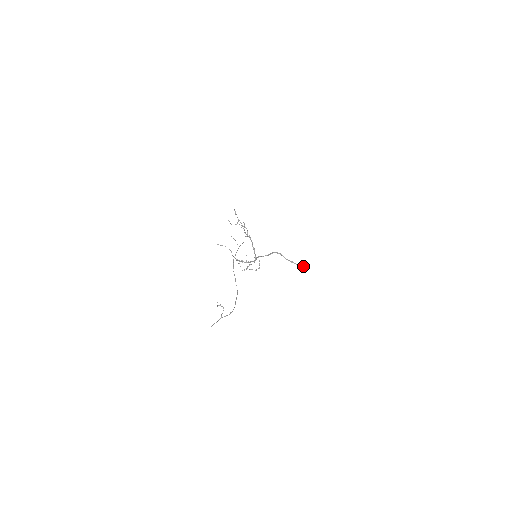
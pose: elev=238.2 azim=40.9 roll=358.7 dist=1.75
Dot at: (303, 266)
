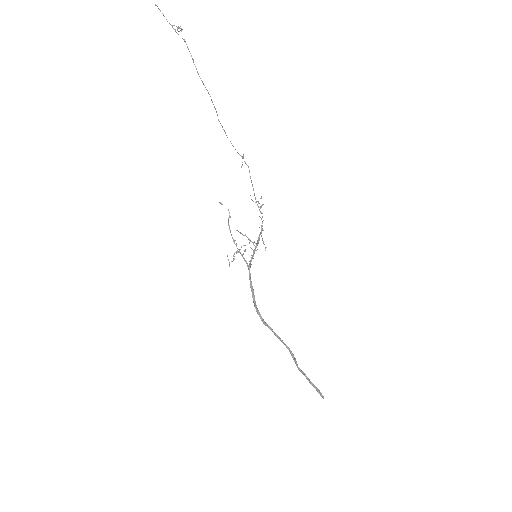
Dot at: (321, 393)
